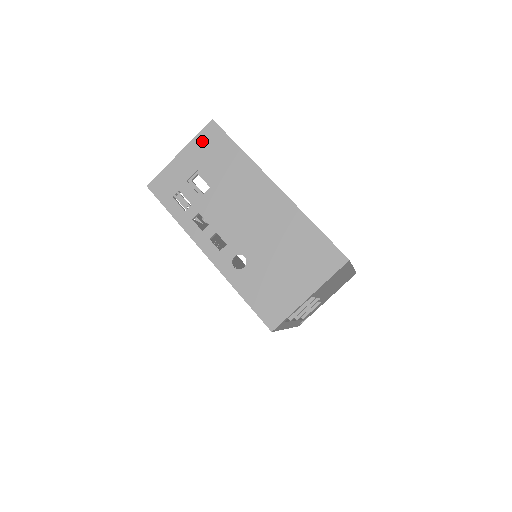
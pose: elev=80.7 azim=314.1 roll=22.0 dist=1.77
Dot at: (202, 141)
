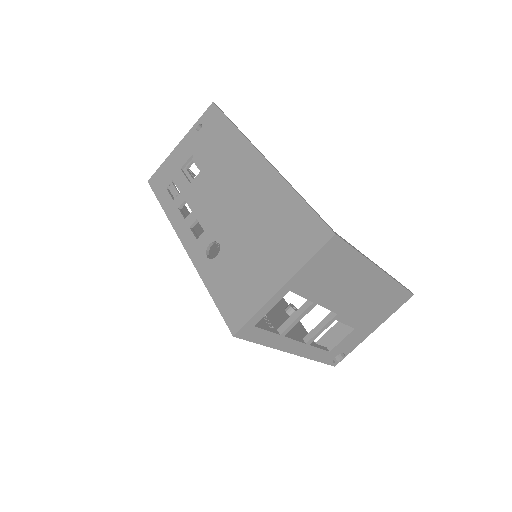
Dot at: occluded
